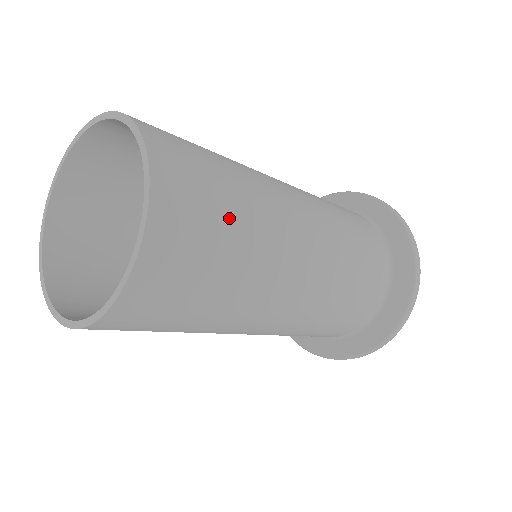
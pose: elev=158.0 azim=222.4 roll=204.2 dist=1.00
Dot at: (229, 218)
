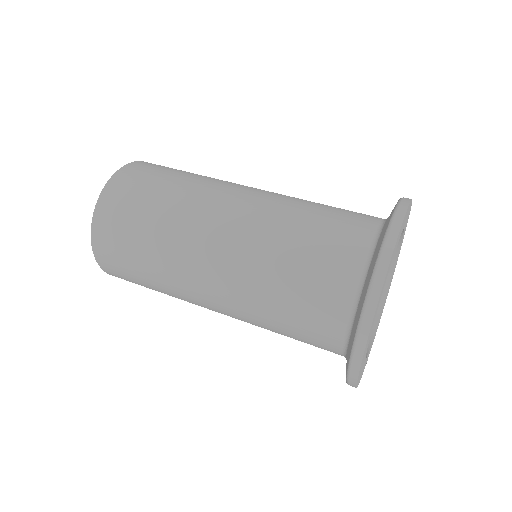
Dot at: (154, 195)
